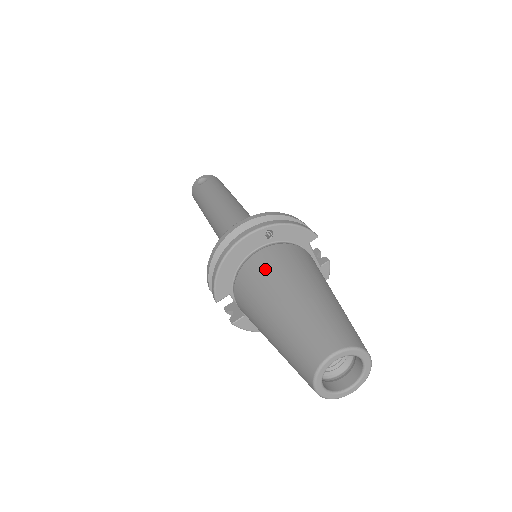
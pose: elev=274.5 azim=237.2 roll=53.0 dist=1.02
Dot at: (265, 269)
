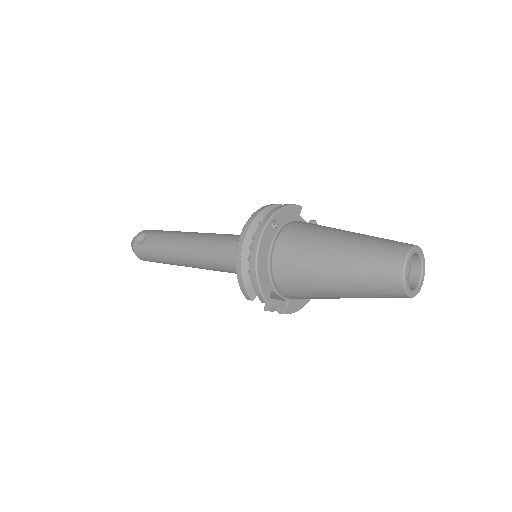
Dot at: (295, 248)
